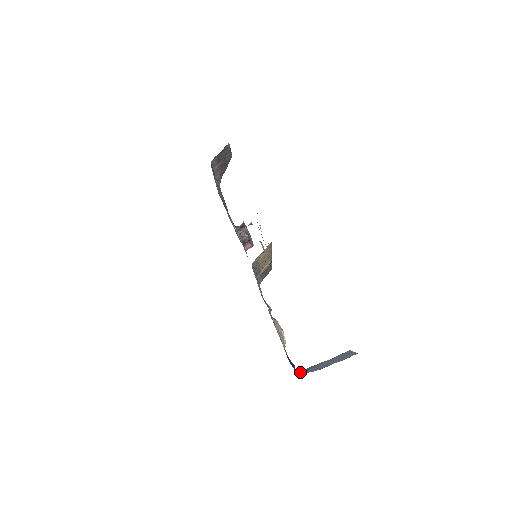
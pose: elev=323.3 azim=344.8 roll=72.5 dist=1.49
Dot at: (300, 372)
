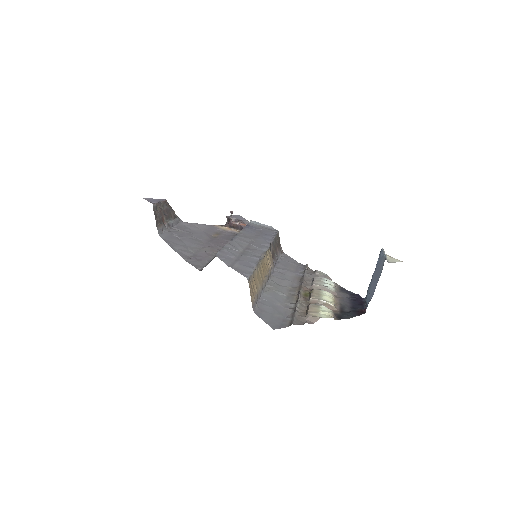
Dot at: (366, 297)
